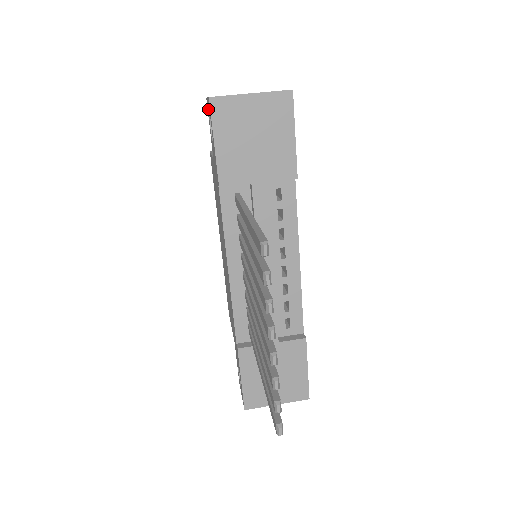
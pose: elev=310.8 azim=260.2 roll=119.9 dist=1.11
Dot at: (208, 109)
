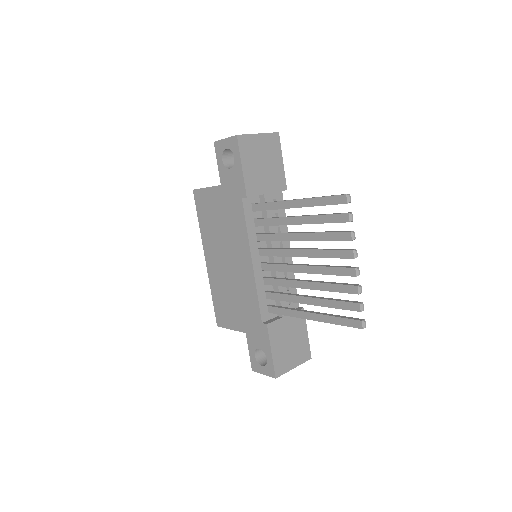
Dot at: (222, 147)
